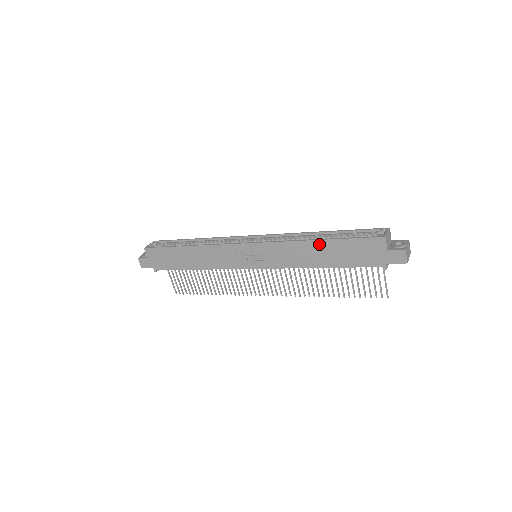
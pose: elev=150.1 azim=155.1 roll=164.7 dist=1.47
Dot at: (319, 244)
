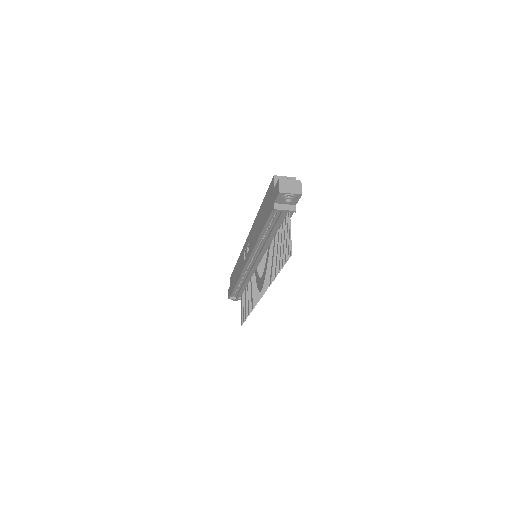
Dot at: (260, 212)
